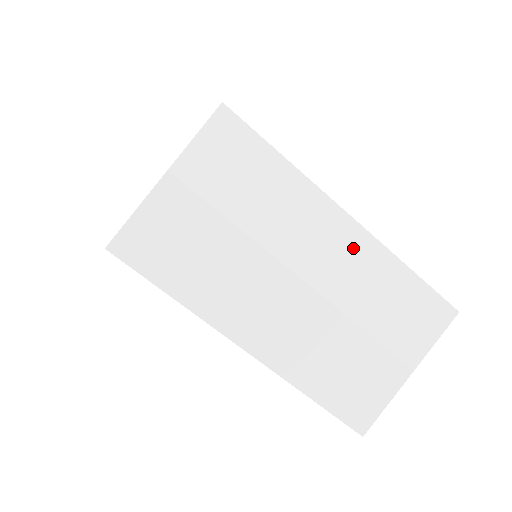
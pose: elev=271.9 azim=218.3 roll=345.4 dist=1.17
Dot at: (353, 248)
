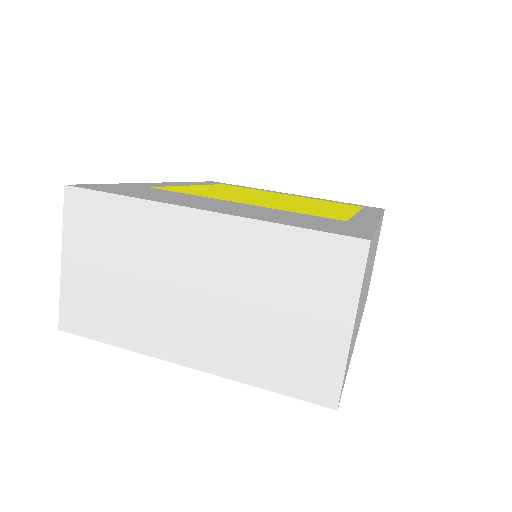
Dot at: (220, 236)
